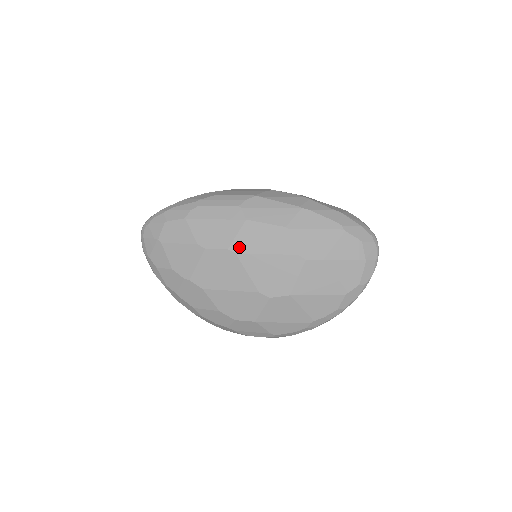
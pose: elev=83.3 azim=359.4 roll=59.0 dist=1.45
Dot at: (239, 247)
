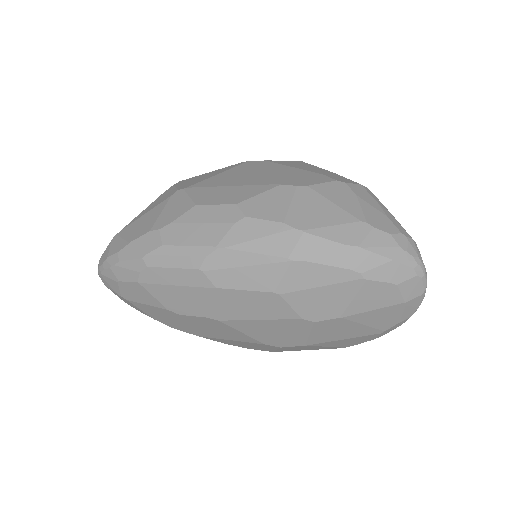
Dot at: (220, 315)
